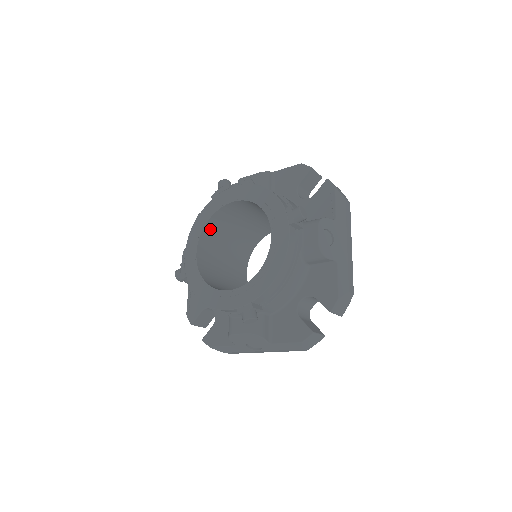
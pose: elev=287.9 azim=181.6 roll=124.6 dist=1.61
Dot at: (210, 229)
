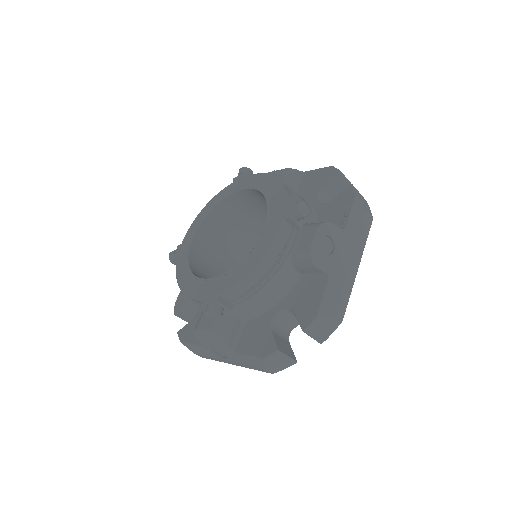
Dot at: (217, 216)
